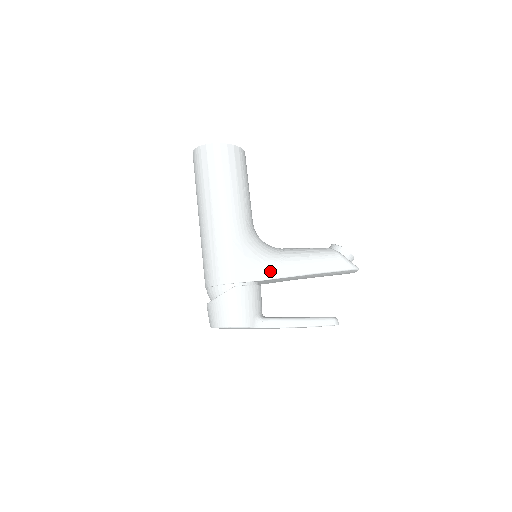
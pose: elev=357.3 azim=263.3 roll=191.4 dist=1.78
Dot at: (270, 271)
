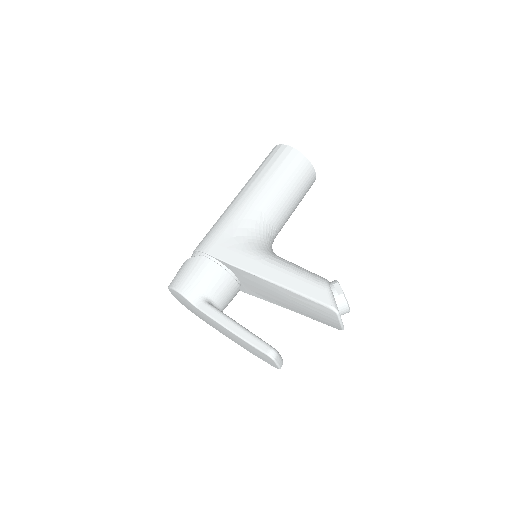
Dot at: (243, 260)
